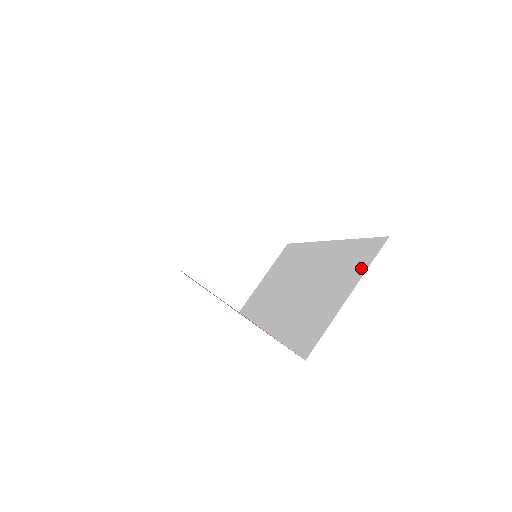
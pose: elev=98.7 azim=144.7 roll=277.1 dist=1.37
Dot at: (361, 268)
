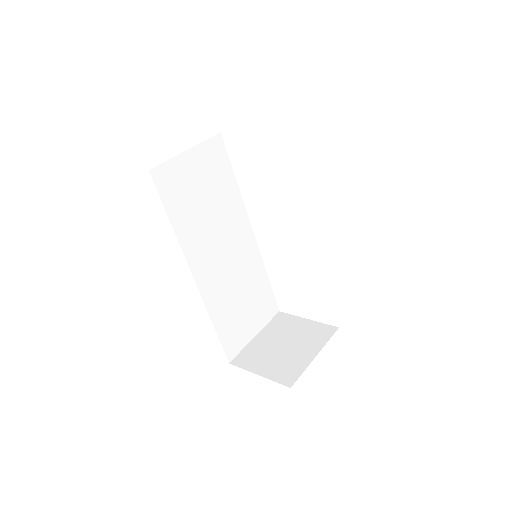
Dot at: occluded
